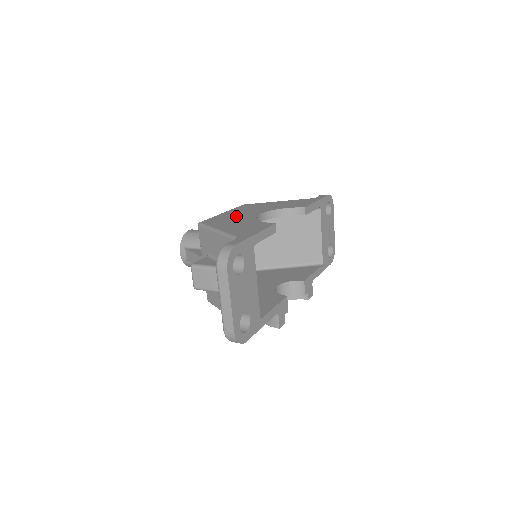
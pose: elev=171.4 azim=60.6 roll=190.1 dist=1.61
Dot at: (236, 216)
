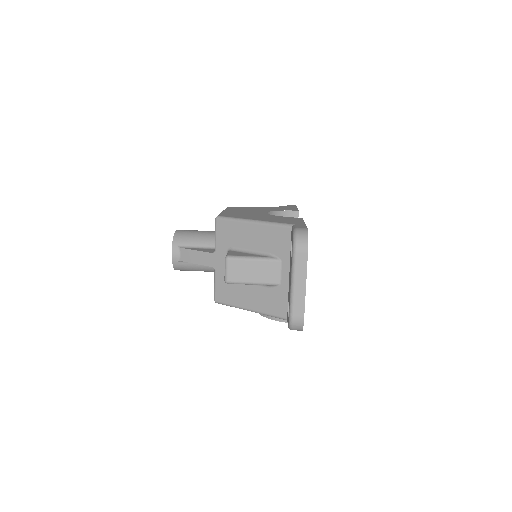
Dot at: (246, 213)
